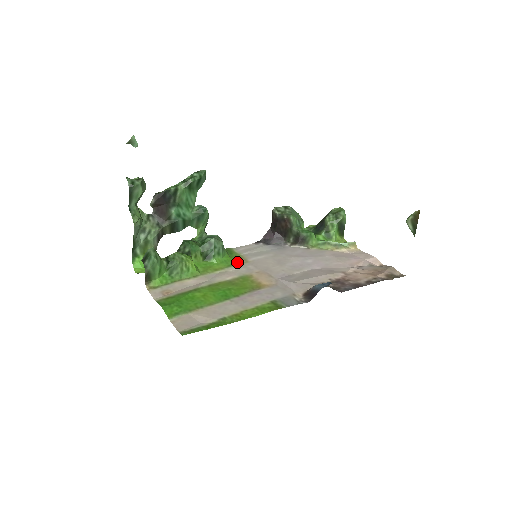
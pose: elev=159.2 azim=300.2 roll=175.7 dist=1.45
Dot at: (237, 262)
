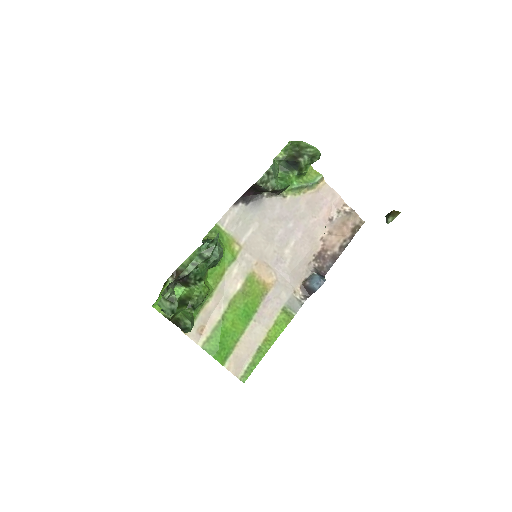
Dot at: (234, 253)
